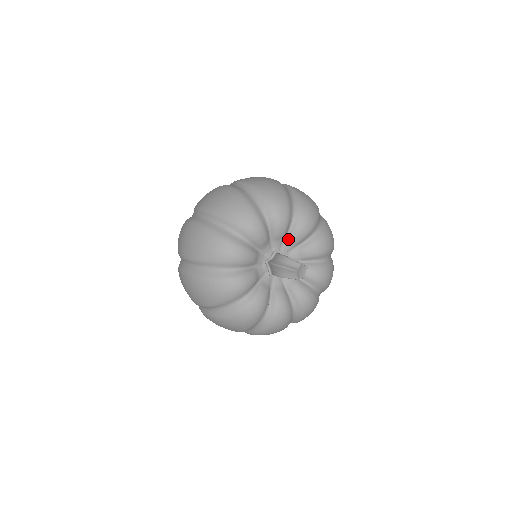
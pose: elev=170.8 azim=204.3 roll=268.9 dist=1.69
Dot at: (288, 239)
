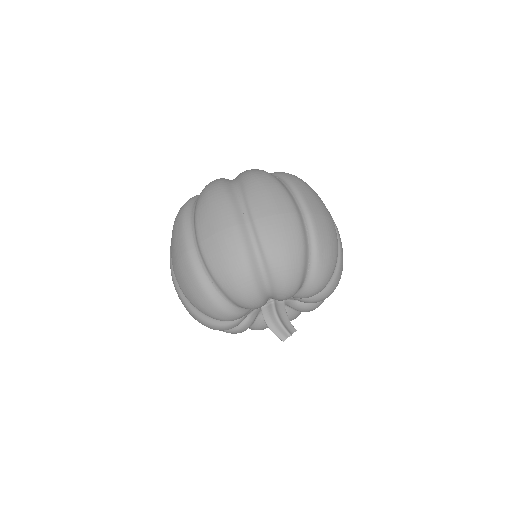
Dot at: occluded
